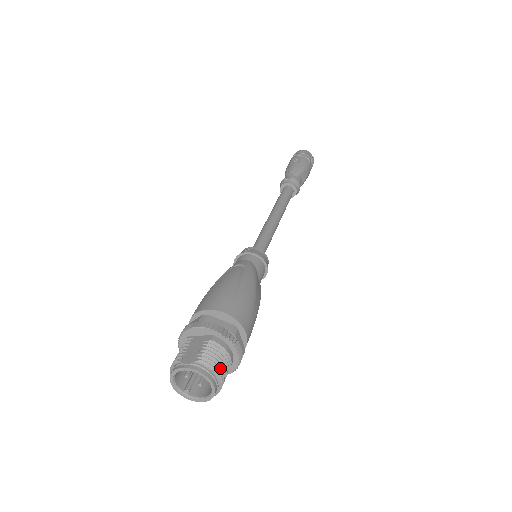
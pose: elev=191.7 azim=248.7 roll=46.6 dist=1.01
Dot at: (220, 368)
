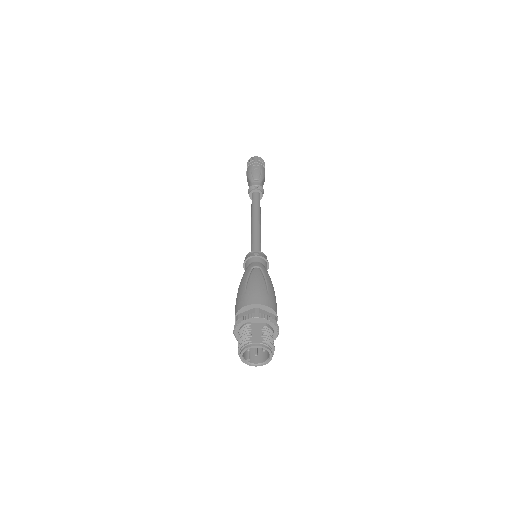
Dot at: occluded
